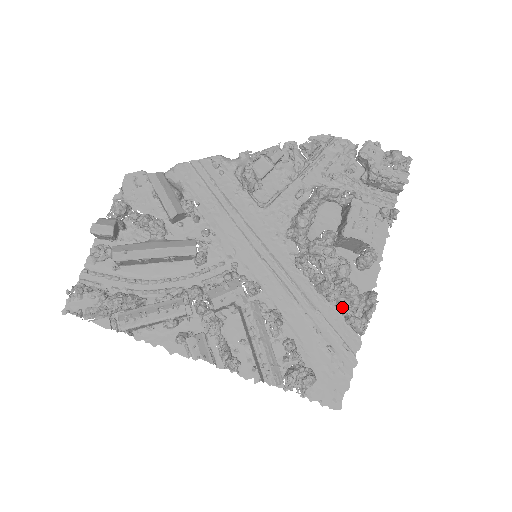
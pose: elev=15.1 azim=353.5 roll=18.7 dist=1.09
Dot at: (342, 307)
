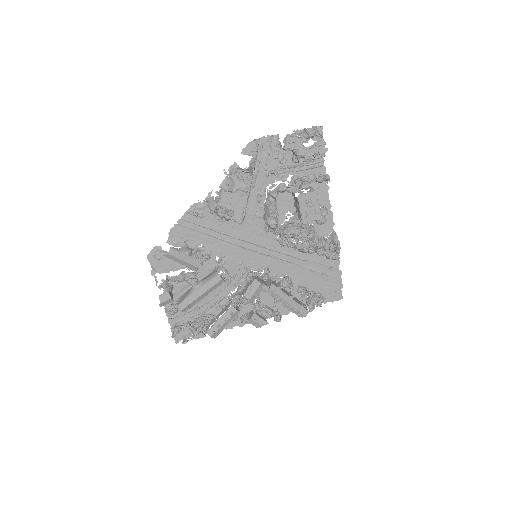
Dot at: (321, 255)
